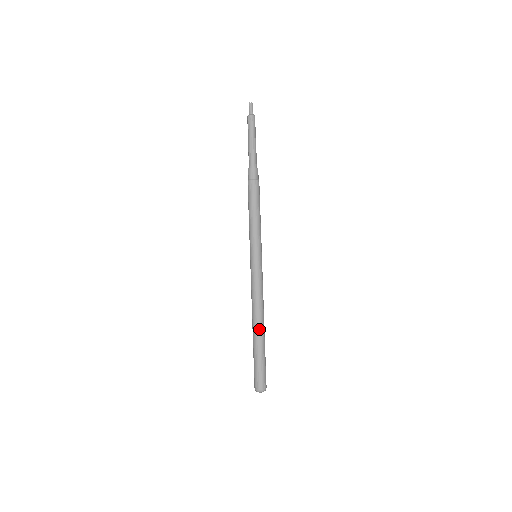
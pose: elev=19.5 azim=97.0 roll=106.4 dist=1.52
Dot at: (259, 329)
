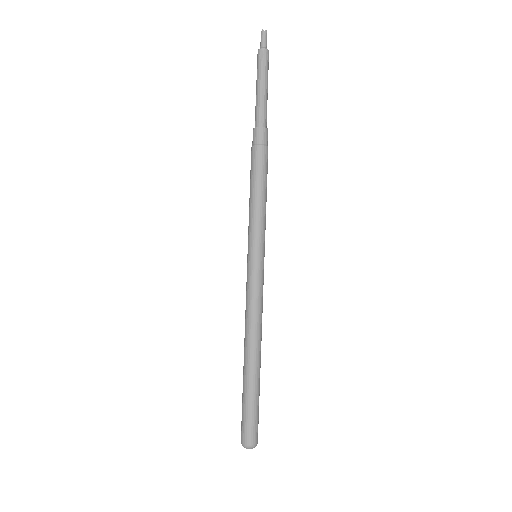
Dot at: (254, 361)
